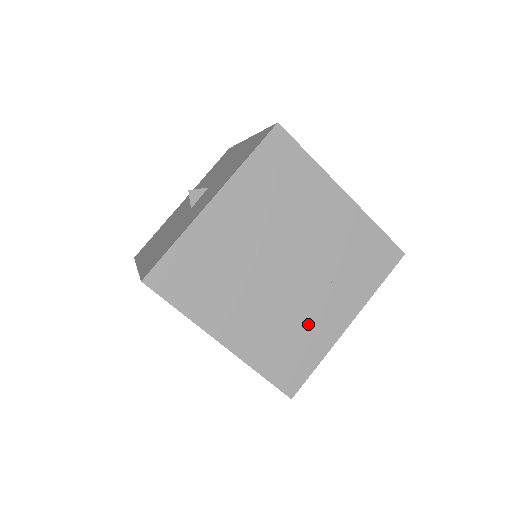
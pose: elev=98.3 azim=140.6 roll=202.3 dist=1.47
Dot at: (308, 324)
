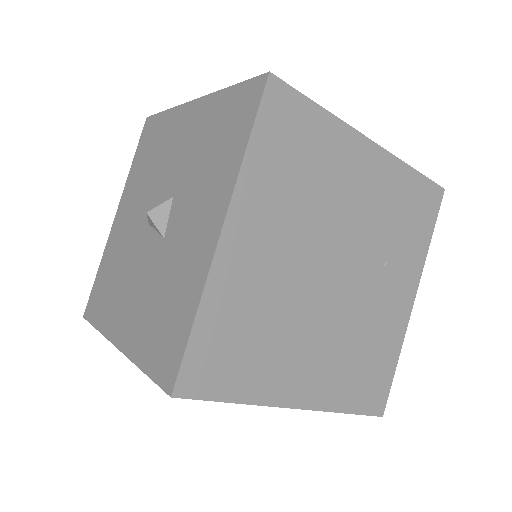
Dot at: (376, 326)
